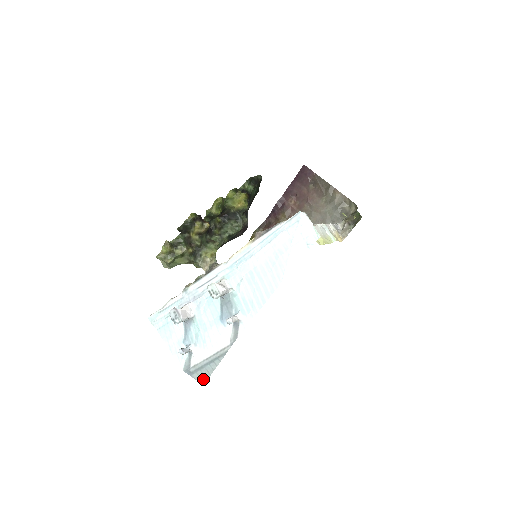
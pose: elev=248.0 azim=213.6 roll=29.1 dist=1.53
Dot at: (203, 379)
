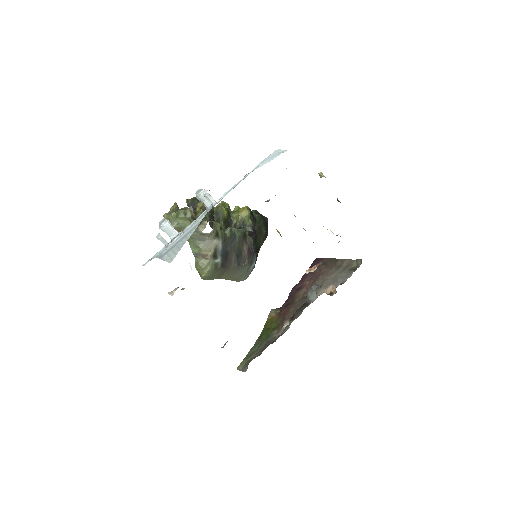
Dot at: (172, 257)
